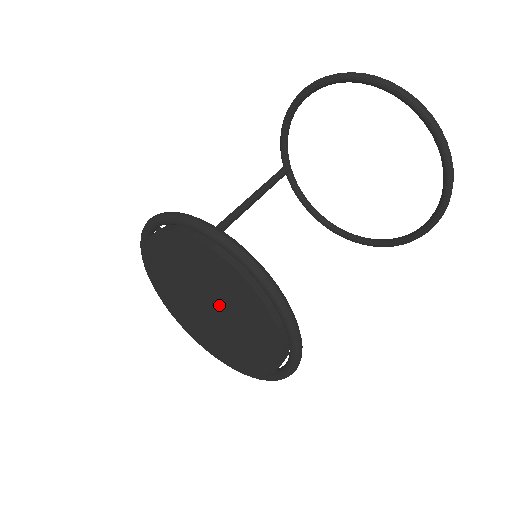
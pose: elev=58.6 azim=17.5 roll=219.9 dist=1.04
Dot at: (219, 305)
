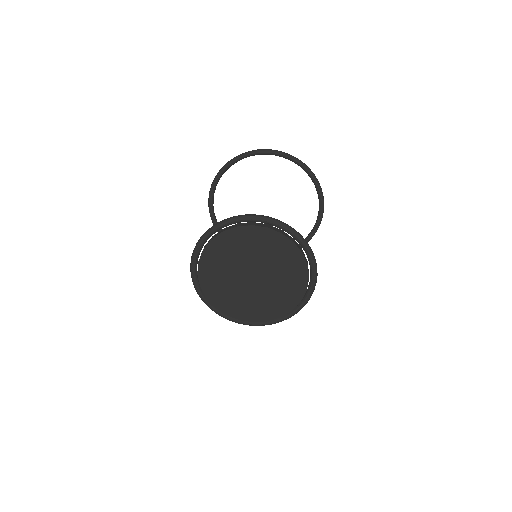
Dot at: (250, 265)
